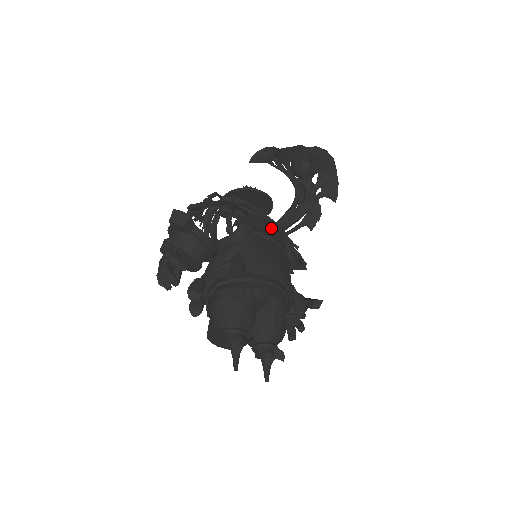
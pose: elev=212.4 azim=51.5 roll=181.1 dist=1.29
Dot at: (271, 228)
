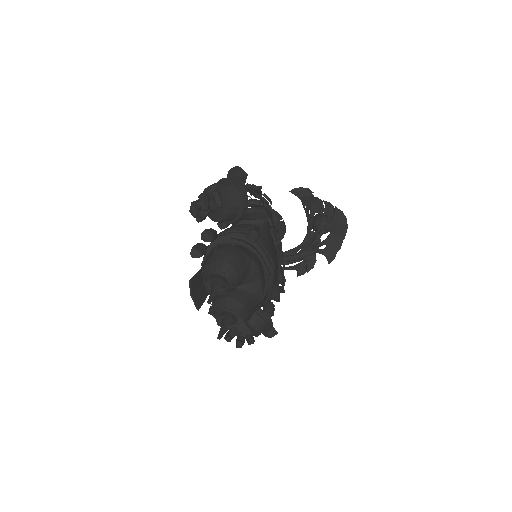
Dot at: (279, 244)
